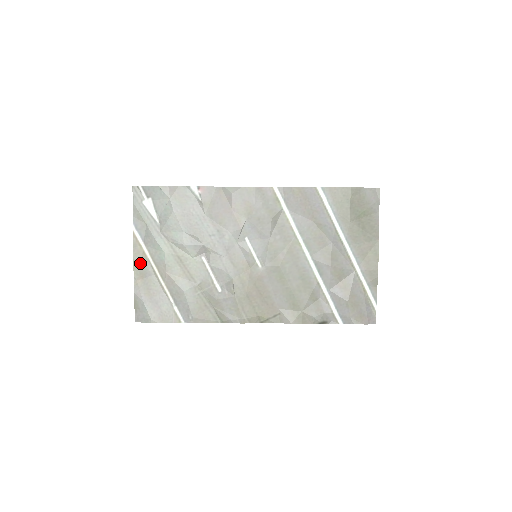
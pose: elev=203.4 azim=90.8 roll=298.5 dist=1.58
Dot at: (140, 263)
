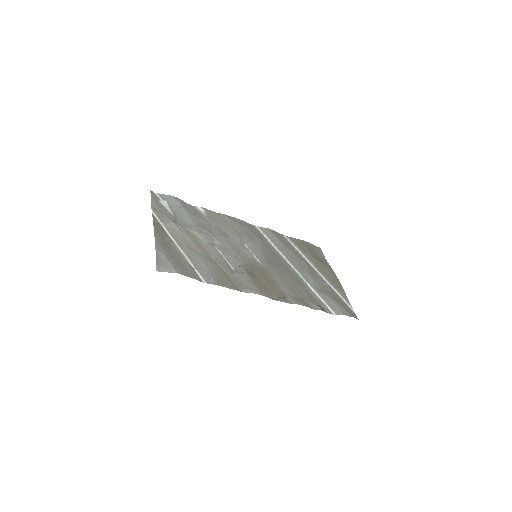
Dot at: (160, 232)
